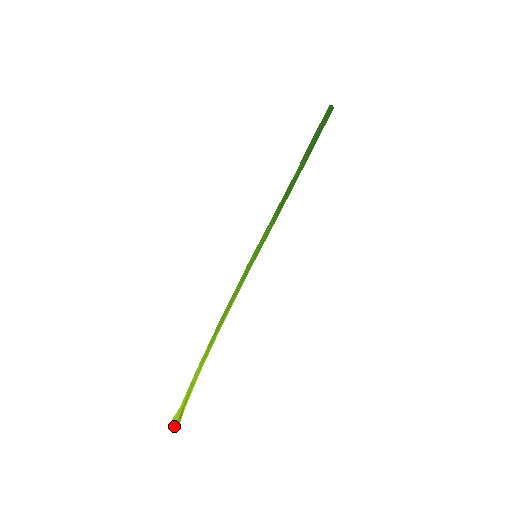
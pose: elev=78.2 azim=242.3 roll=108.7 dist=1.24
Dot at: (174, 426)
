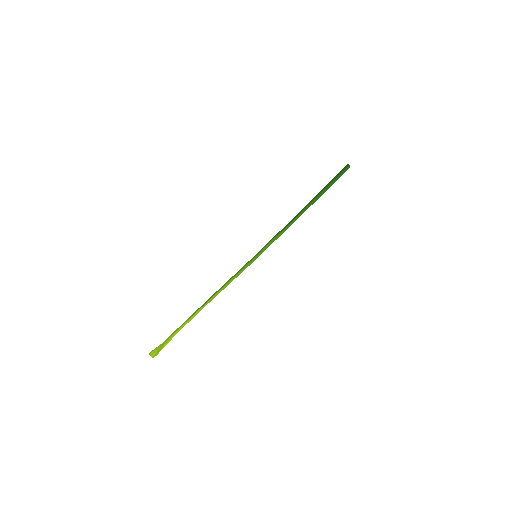
Dot at: (153, 354)
